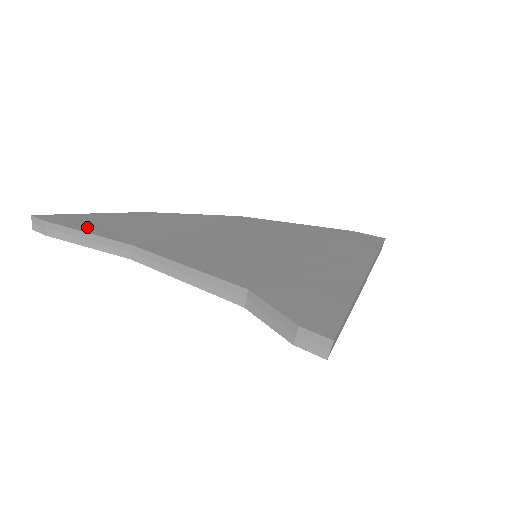
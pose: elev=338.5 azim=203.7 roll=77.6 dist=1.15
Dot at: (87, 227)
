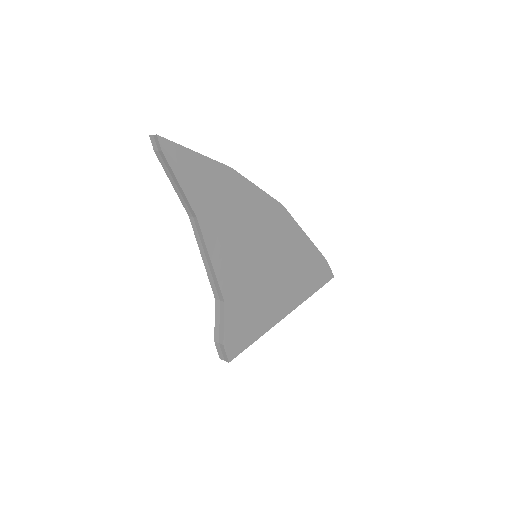
Dot at: (183, 175)
